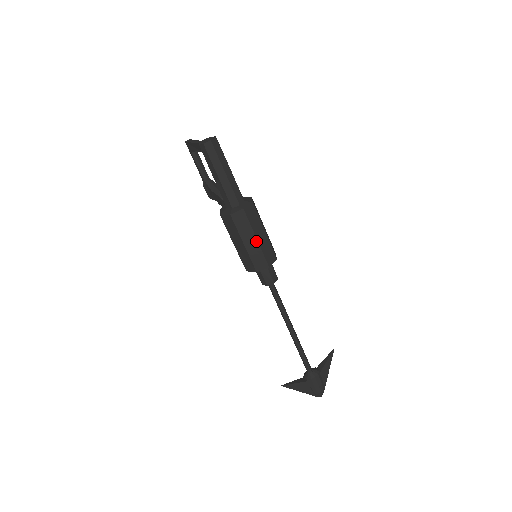
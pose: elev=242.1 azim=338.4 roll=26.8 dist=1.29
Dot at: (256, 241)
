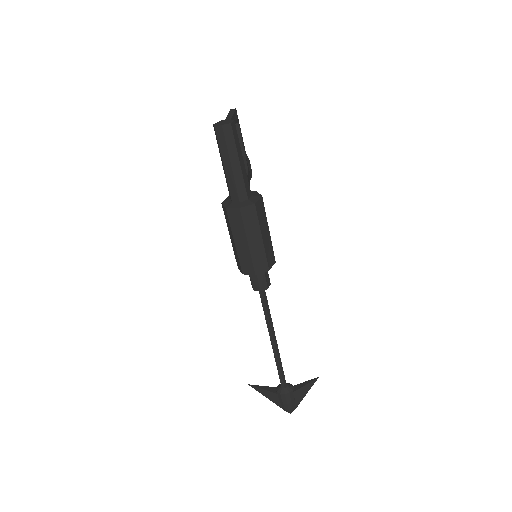
Dot at: (247, 245)
